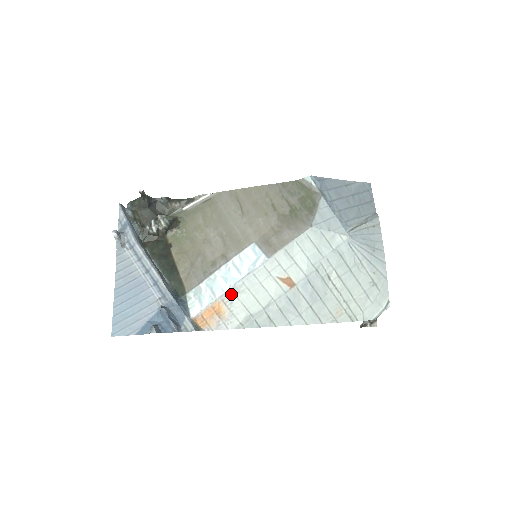
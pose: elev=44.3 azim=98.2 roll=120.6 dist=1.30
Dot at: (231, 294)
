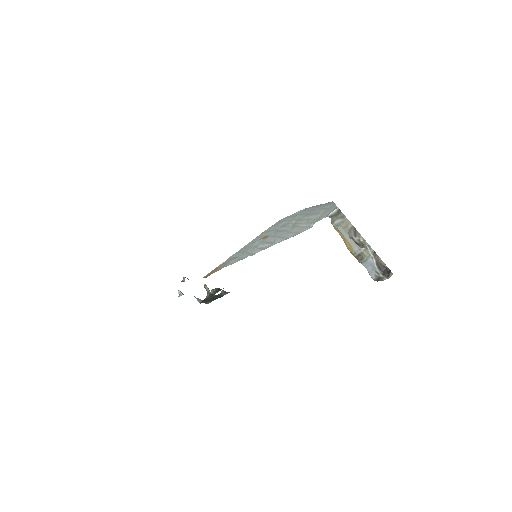
Dot at: (228, 260)
